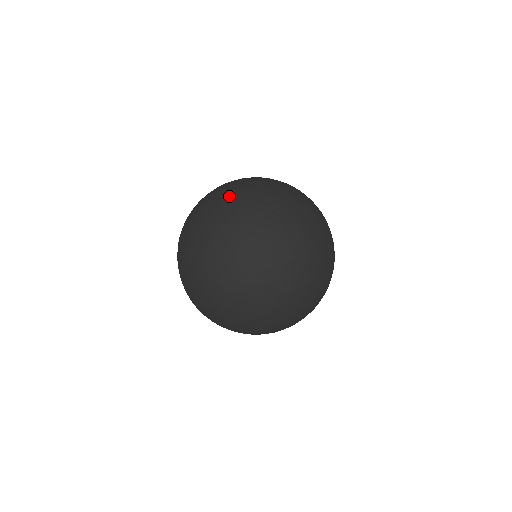
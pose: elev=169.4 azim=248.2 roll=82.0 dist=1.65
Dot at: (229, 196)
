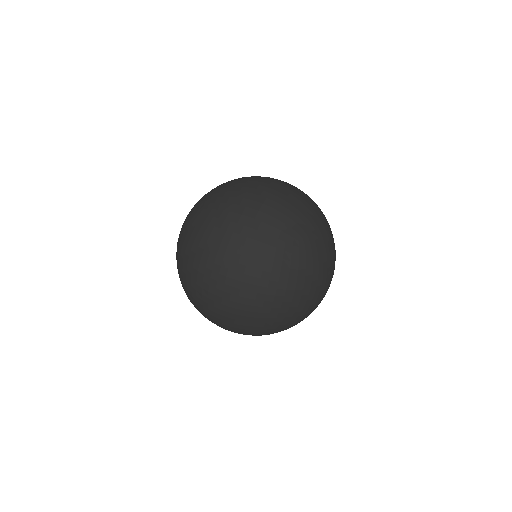
Dot at: (251, 196)
